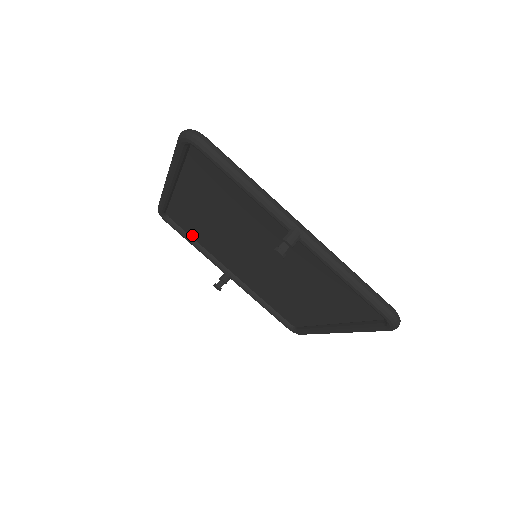
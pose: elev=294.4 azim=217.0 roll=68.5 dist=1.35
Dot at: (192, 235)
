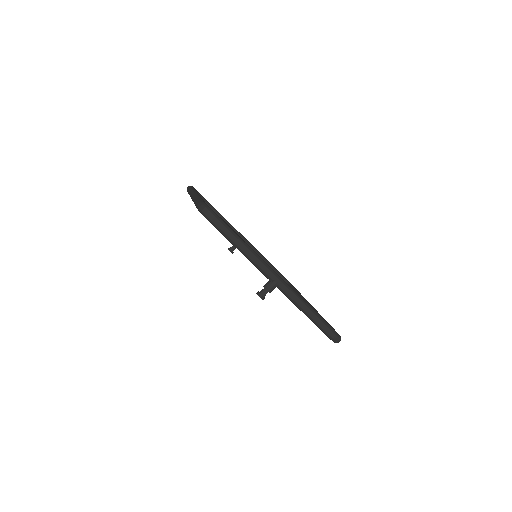
Dot at: occluded
